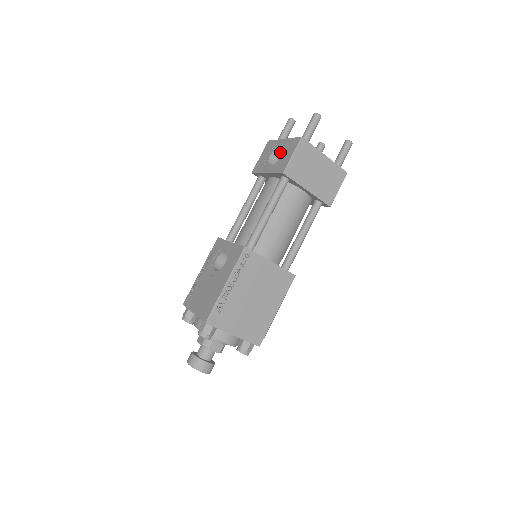
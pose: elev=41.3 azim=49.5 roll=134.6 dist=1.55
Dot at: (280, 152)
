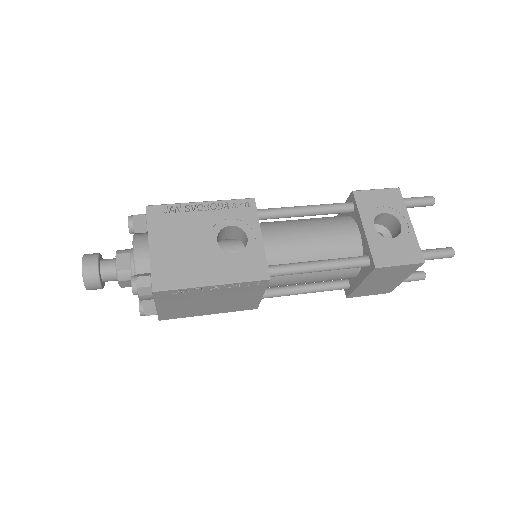
Dot at: (392, 220)
